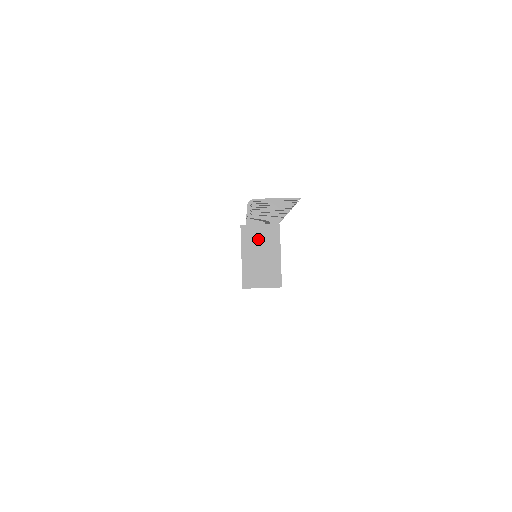
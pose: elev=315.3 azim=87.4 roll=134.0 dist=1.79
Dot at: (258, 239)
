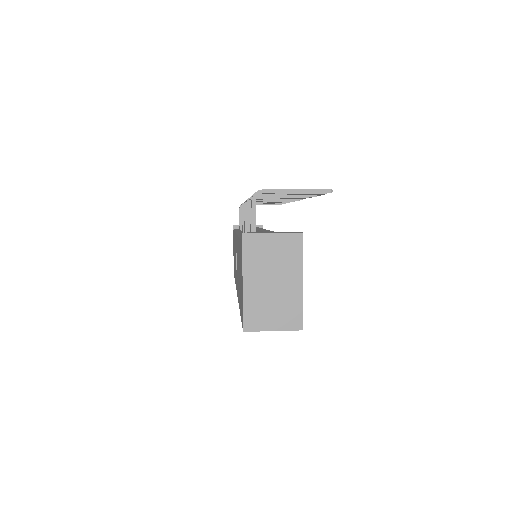
Dot at: (269, 256)
